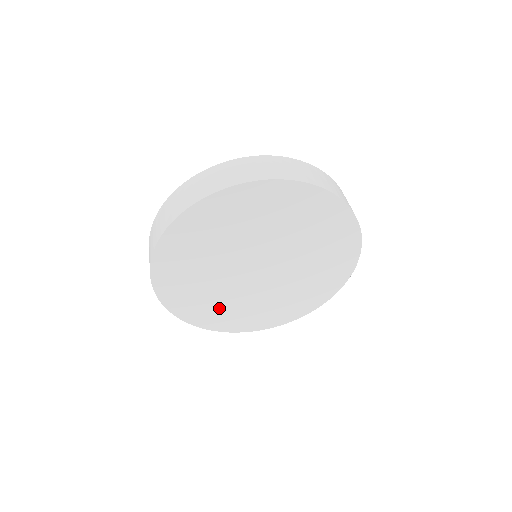
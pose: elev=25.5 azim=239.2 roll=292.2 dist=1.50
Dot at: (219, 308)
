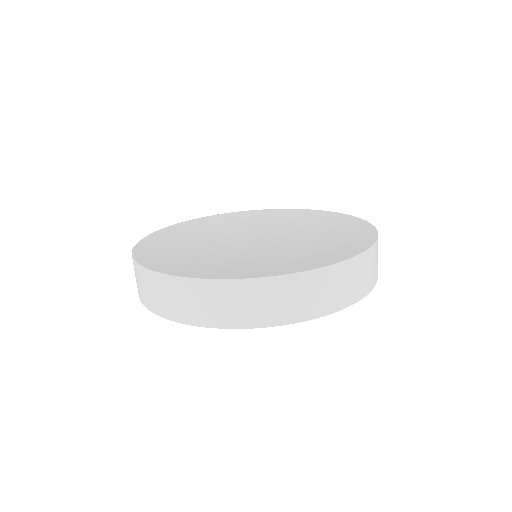
Dot at: occluded
